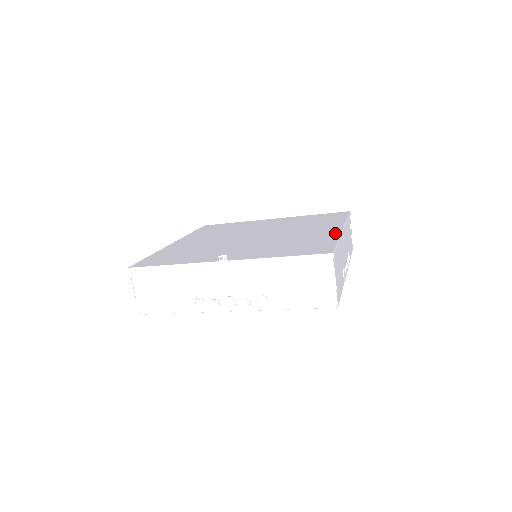
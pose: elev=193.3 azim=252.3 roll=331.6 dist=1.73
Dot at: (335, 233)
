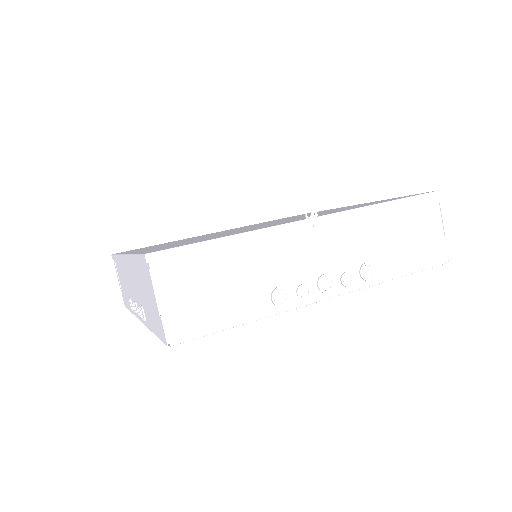
Dot at: (364, 203)
